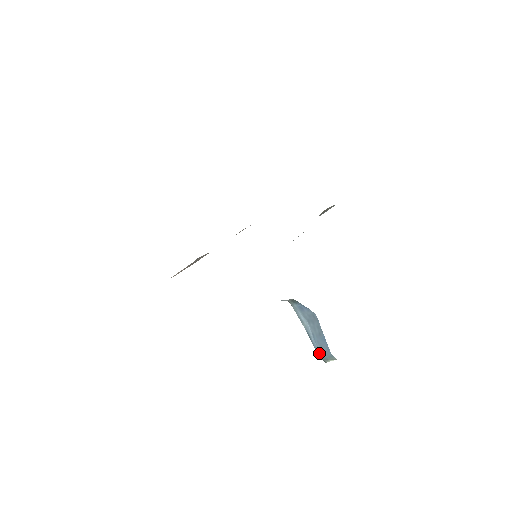
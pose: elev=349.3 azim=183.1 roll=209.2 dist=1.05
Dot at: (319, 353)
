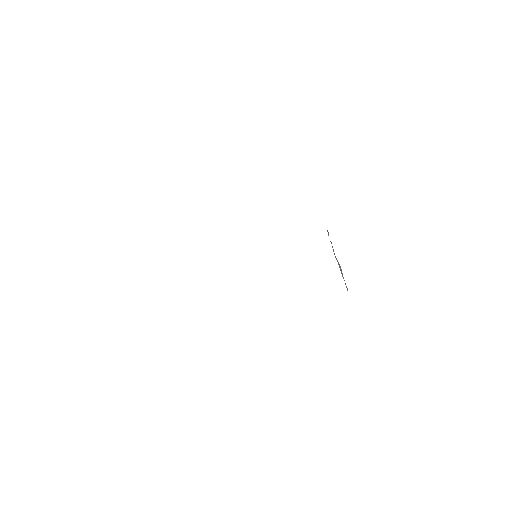
Dot at: occluded
